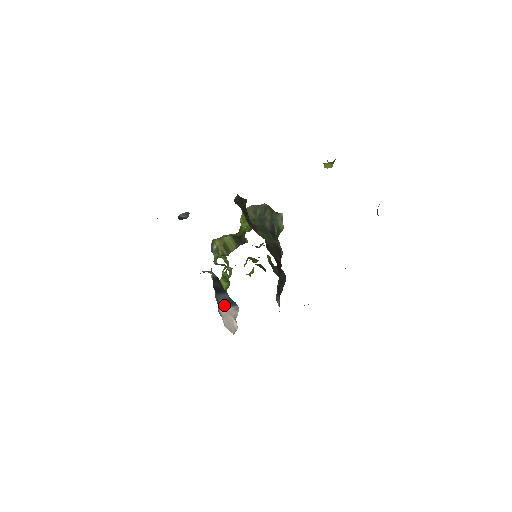
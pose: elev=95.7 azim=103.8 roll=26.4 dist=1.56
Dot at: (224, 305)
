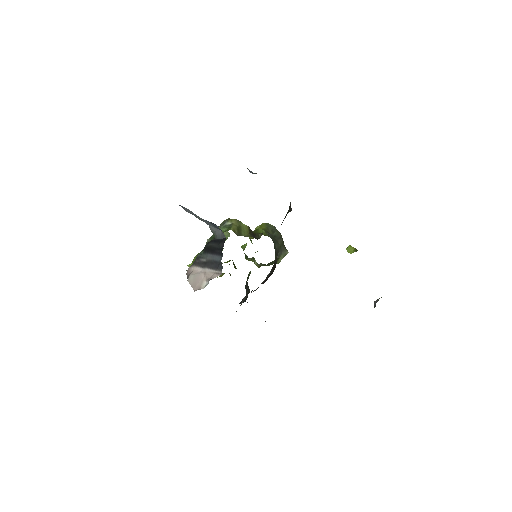
Dot at: (204, 265)
